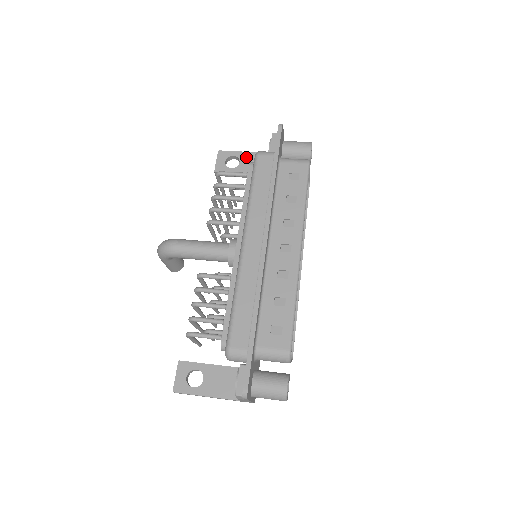
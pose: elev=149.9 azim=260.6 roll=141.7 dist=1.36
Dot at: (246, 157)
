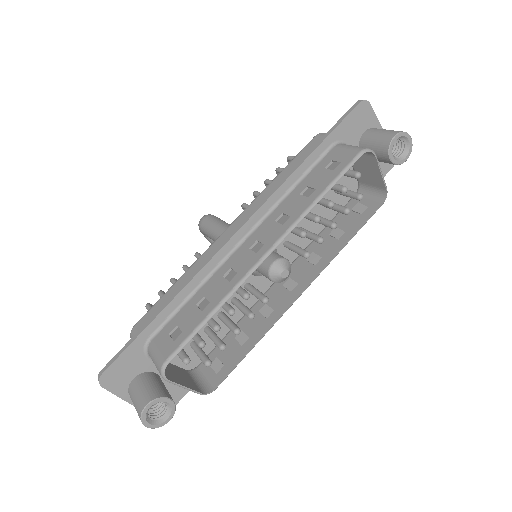
Dot at: occluded
